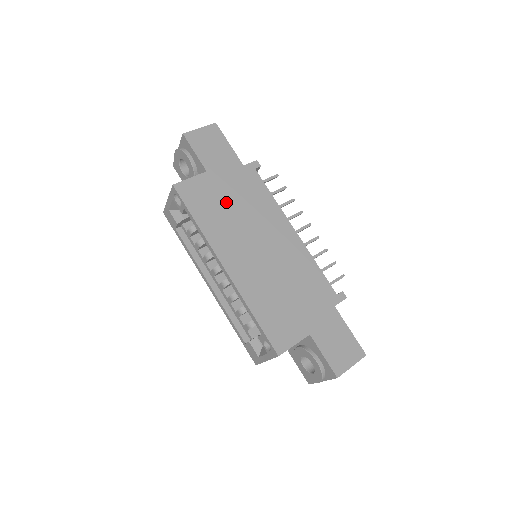
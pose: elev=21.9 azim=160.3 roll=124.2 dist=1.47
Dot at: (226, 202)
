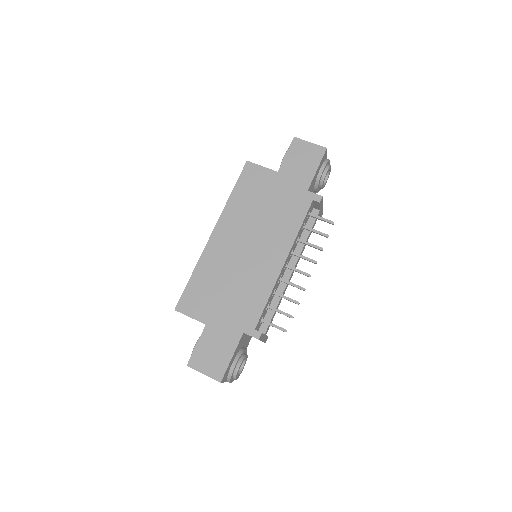
Dot at: (264, 200)
